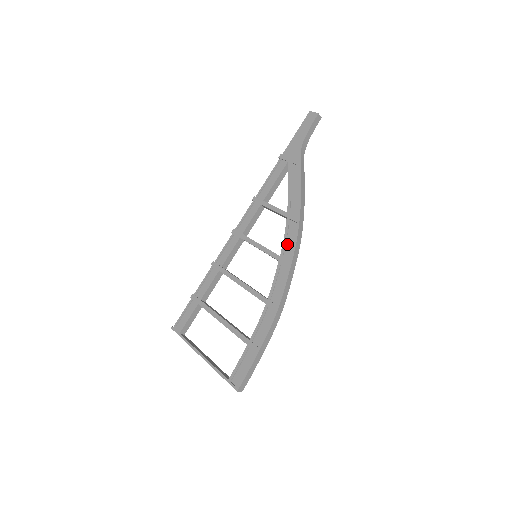
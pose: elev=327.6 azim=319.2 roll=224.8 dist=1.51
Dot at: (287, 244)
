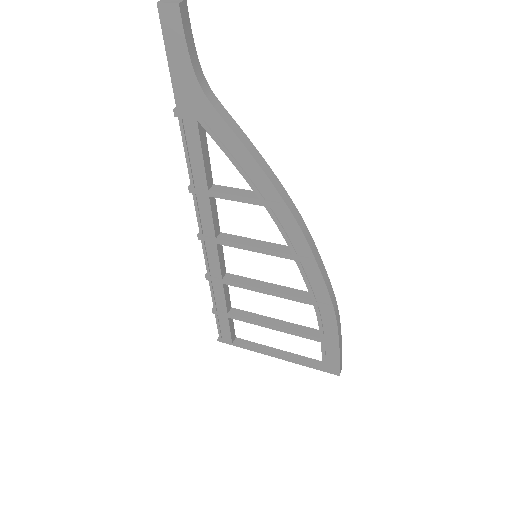
Dot at: (291, 239)
